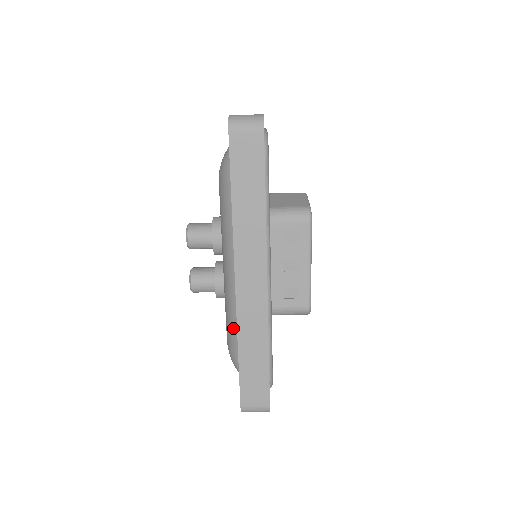
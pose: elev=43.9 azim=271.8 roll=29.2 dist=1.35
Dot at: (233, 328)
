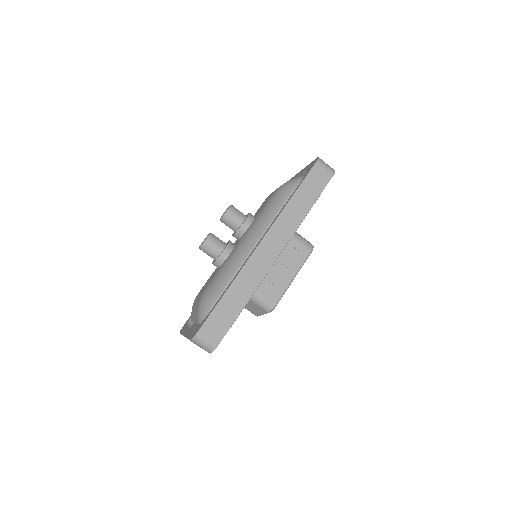
Dot at: (224, 279)
